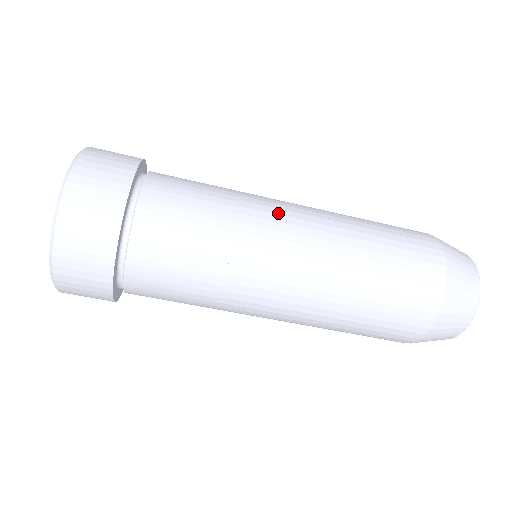
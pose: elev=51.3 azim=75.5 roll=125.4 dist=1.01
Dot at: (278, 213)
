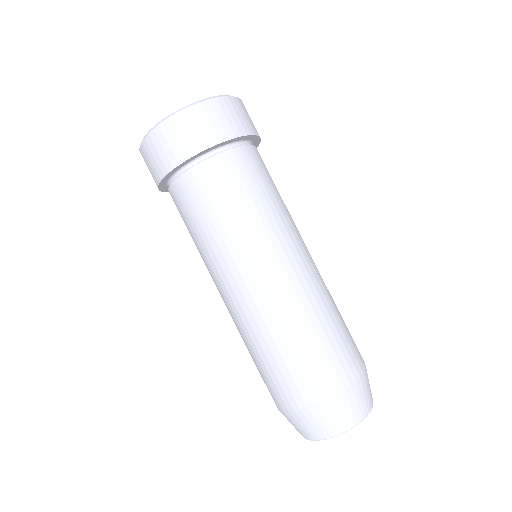
Dot at: occluded
